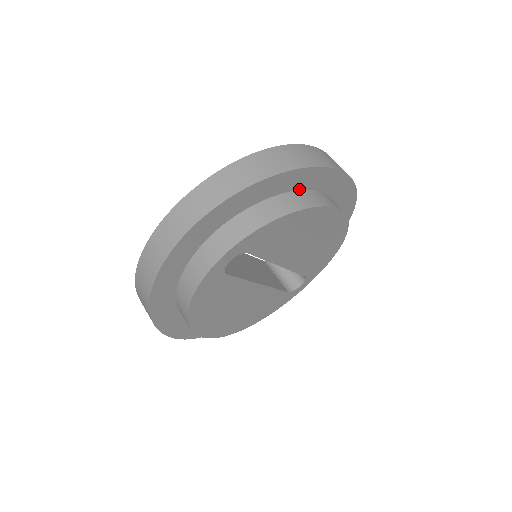
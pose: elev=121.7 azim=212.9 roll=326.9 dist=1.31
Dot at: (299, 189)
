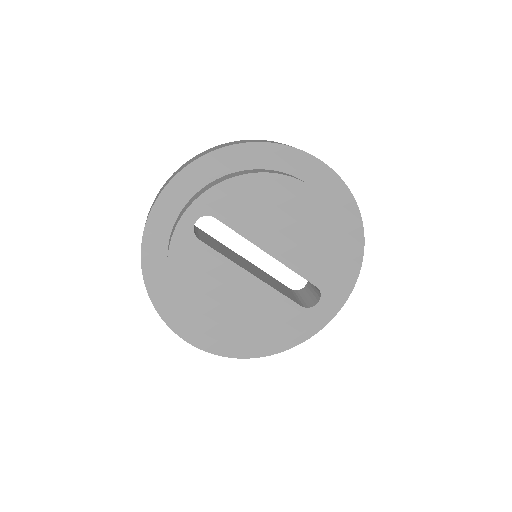
Dot at: (266, 169)
